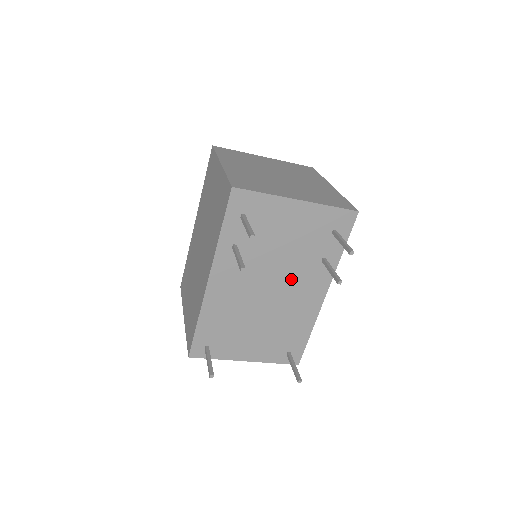
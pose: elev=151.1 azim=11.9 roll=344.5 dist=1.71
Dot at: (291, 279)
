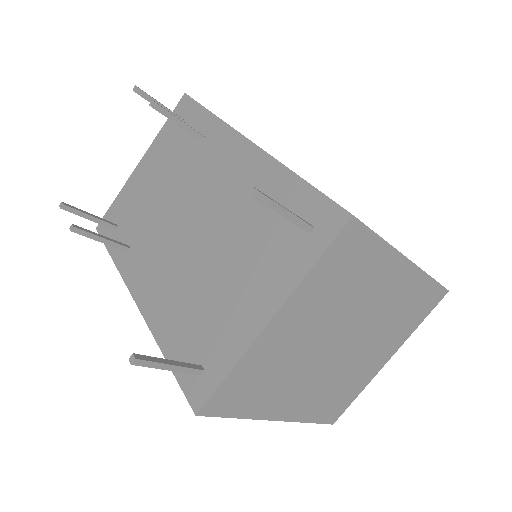
Dot at: (198, 190)
